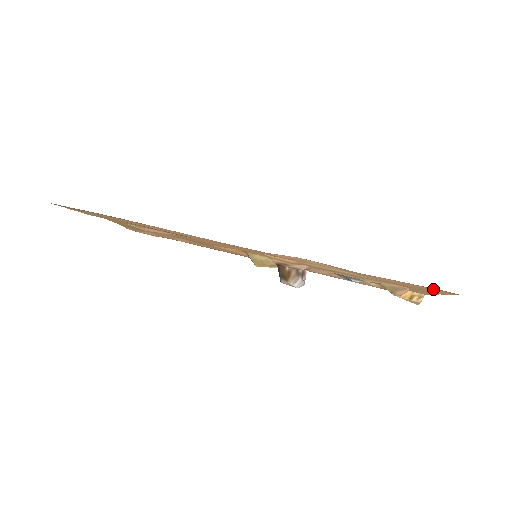
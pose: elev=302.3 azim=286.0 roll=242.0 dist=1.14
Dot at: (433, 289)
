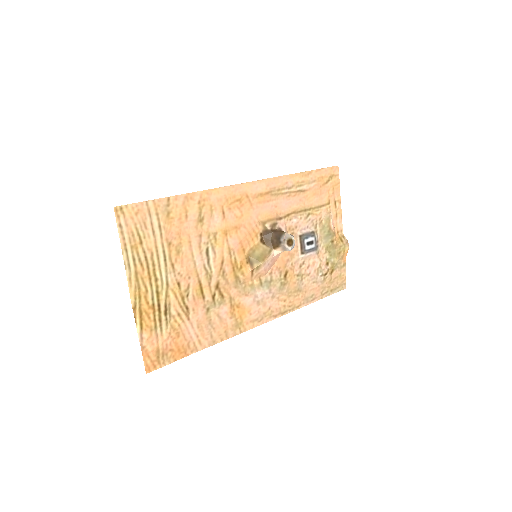
Dot at: (331, 172)
